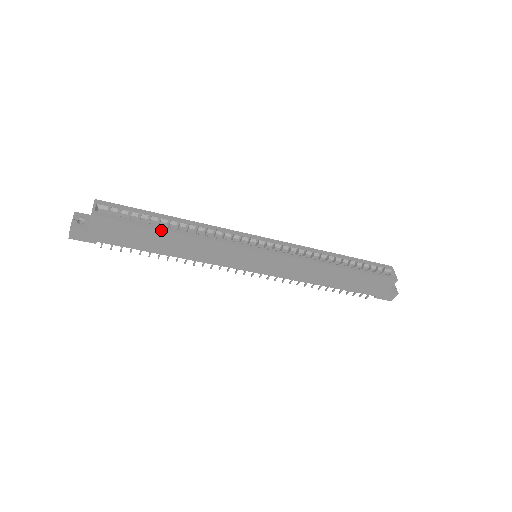
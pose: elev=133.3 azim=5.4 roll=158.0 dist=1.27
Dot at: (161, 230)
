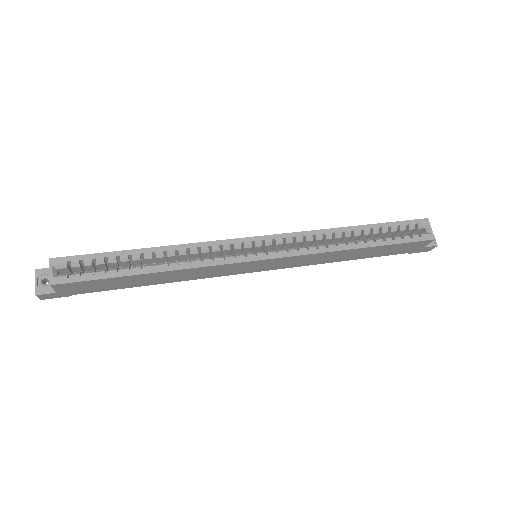
Dot at: (135, 275)
